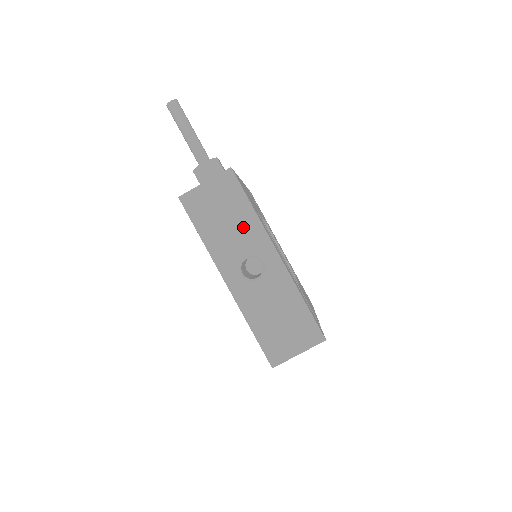
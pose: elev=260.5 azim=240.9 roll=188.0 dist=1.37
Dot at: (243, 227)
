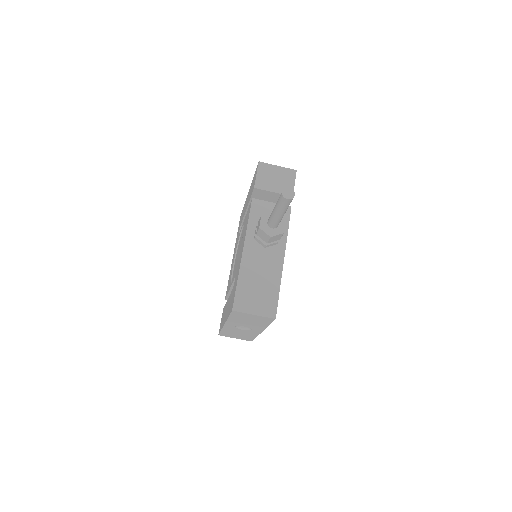
Dot at: (255, 325)
